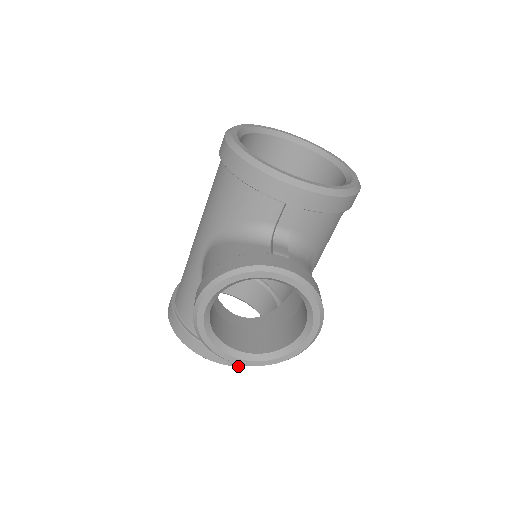
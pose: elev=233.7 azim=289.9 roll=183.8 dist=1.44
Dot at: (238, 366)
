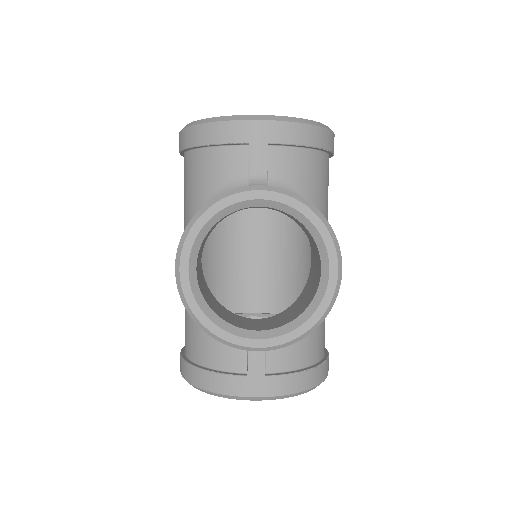
Dot at: (277, 395)
